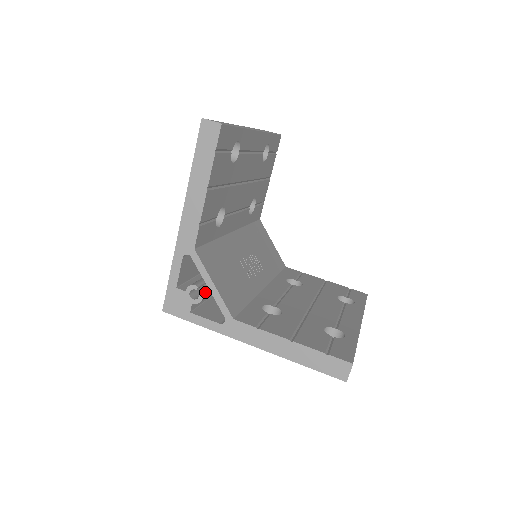
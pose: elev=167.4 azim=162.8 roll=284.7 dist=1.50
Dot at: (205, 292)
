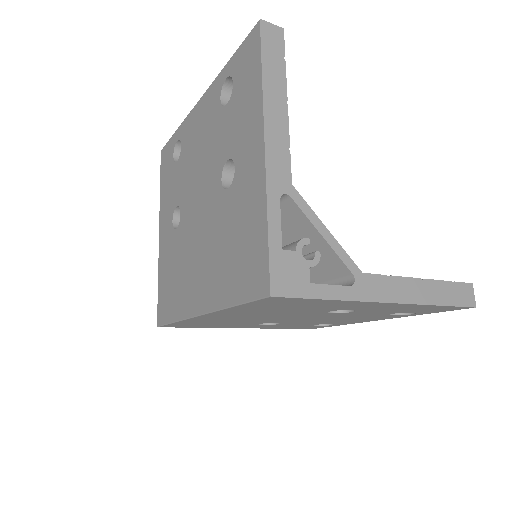
Dot at: occluded
